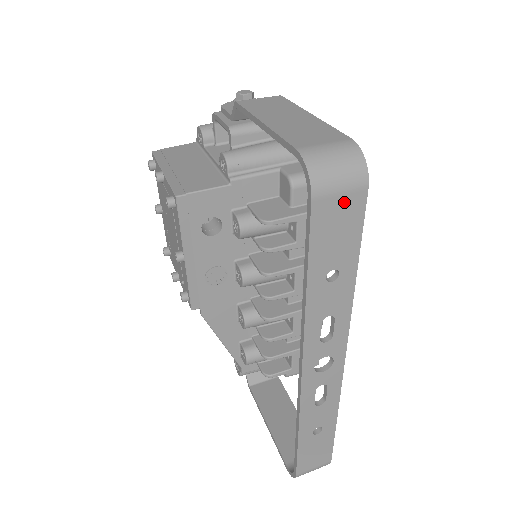
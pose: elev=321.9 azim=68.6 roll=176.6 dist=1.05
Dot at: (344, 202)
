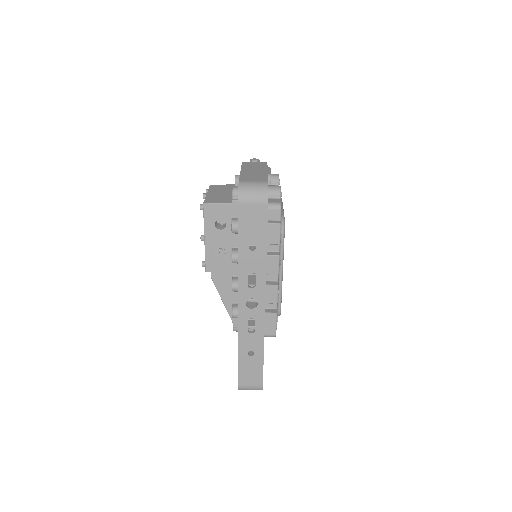
Dot at: (255, 208)
